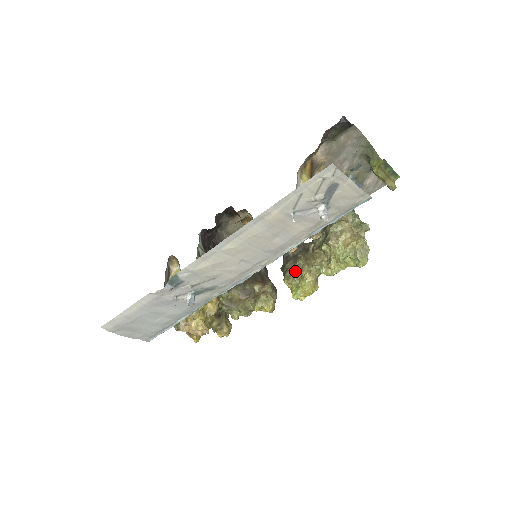
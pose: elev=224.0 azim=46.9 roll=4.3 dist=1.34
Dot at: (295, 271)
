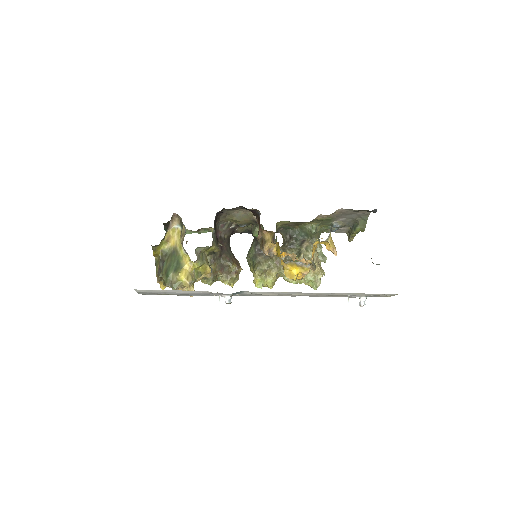
Dot at: (266, 268)
